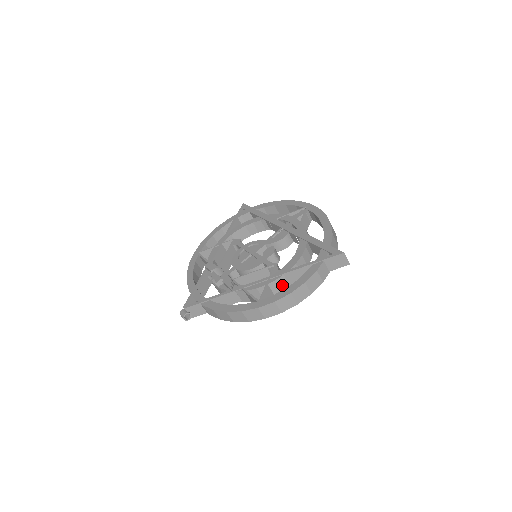
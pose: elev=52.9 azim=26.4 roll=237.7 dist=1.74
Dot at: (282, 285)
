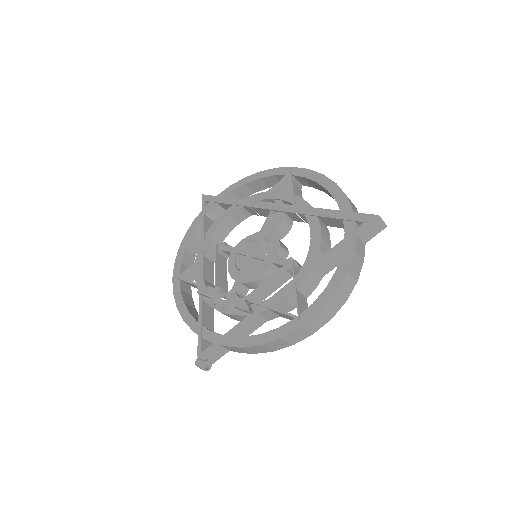
Dot at: (313, 283)
